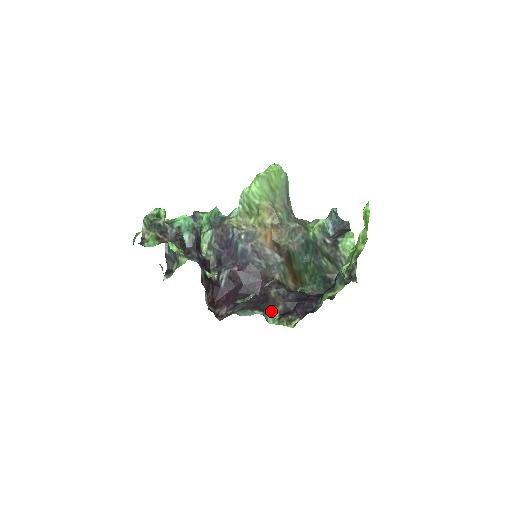
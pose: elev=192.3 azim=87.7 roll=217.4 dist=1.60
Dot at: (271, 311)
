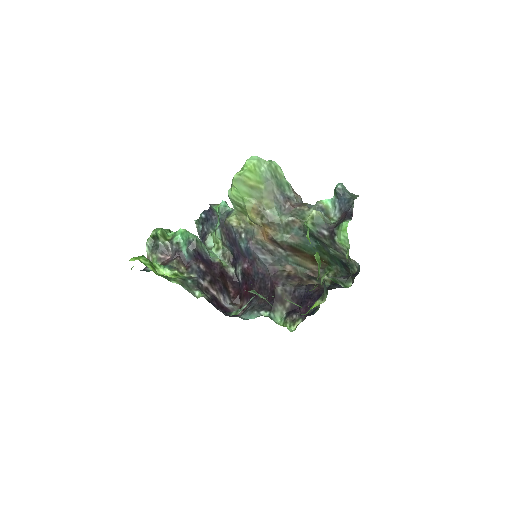
Dot at: (278, 309)
